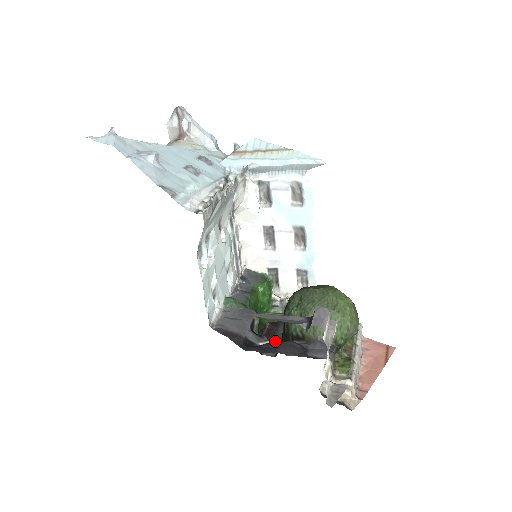
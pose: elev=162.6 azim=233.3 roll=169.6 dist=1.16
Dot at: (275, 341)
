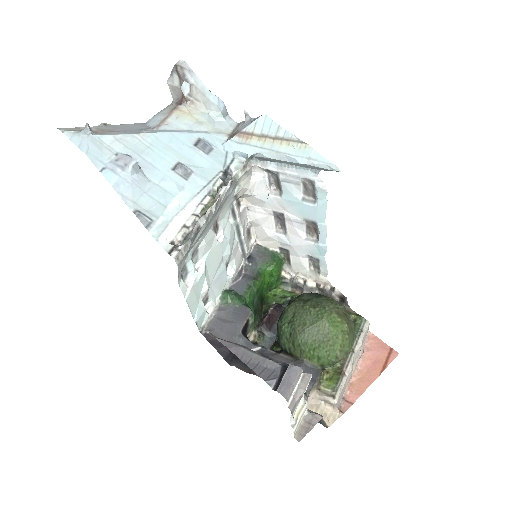
Dot at: (265, 348)
